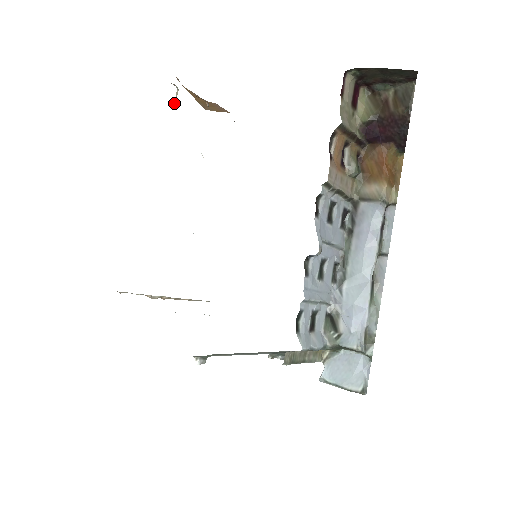
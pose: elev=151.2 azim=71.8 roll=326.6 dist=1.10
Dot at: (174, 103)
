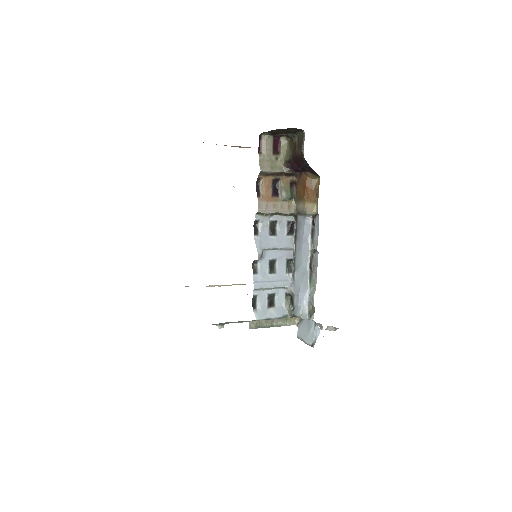
Dot at: occluded
